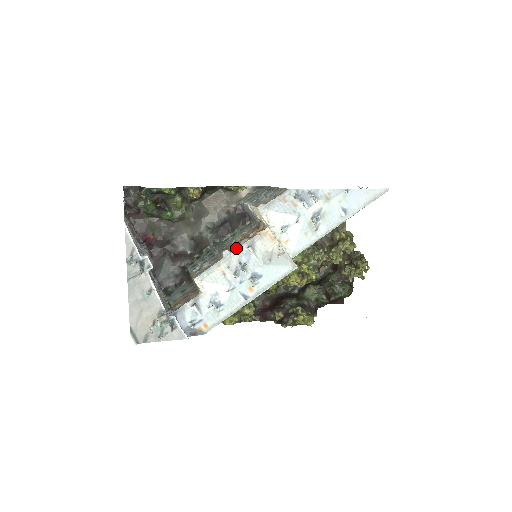
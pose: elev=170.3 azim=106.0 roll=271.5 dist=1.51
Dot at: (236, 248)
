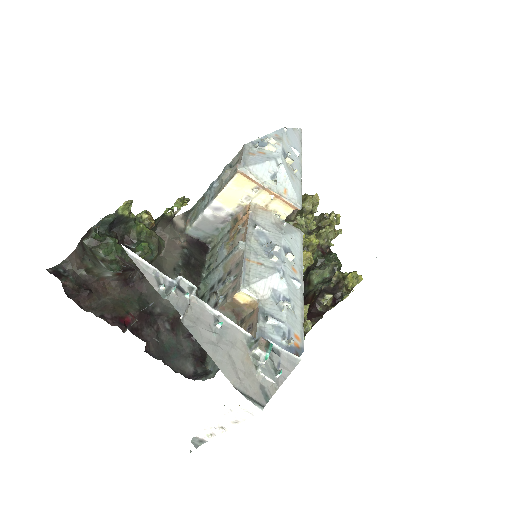
Dot at: (243, 240)
